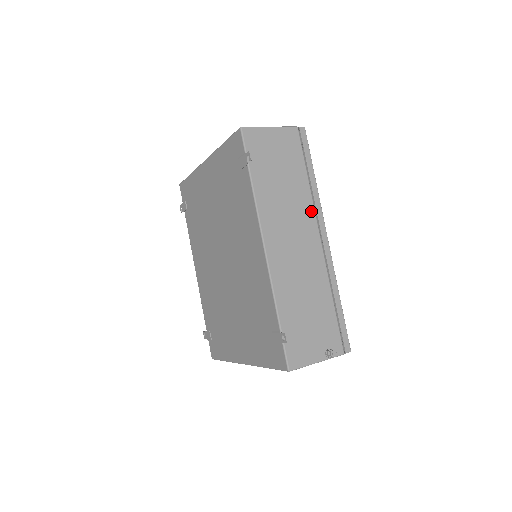
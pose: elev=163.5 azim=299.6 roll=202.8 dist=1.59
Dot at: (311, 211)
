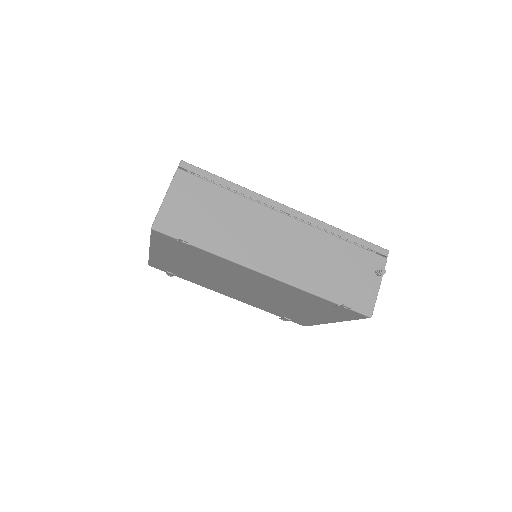
Dot at: (259, 208)
